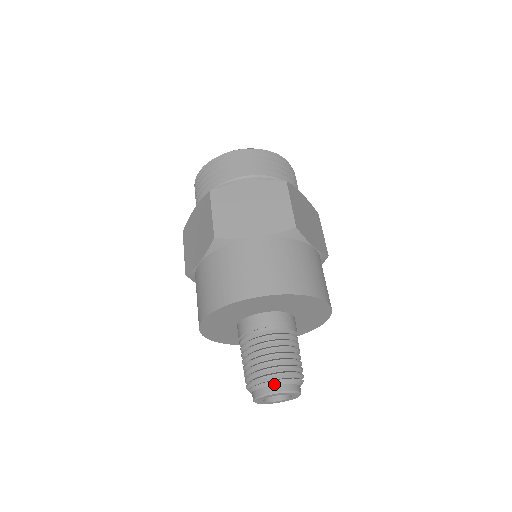
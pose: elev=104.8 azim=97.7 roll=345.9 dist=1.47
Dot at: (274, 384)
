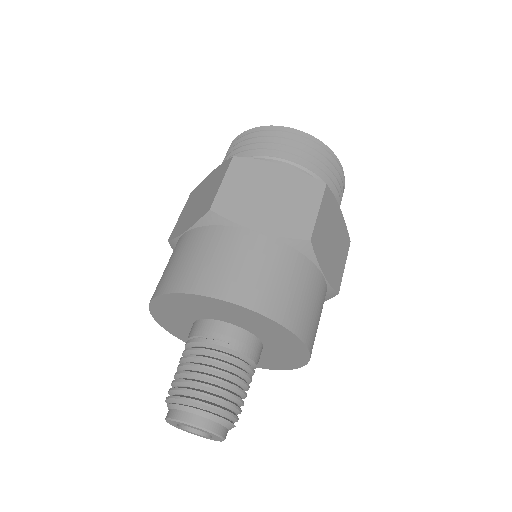
Dot at: (195, 413)
